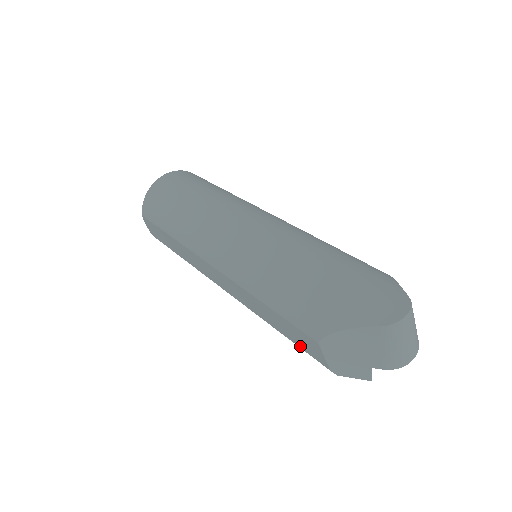
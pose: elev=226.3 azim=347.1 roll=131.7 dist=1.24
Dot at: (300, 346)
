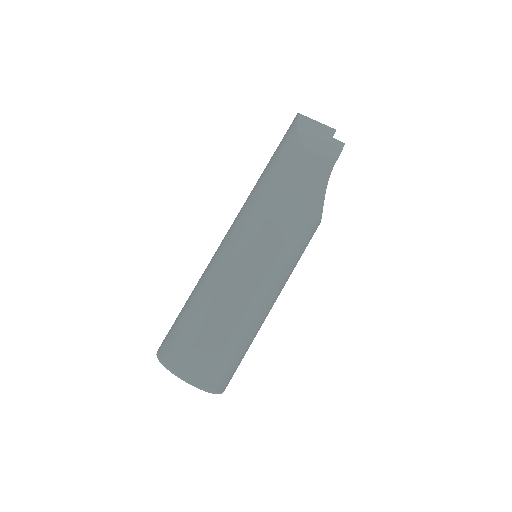
Dot at: (316, 183)
